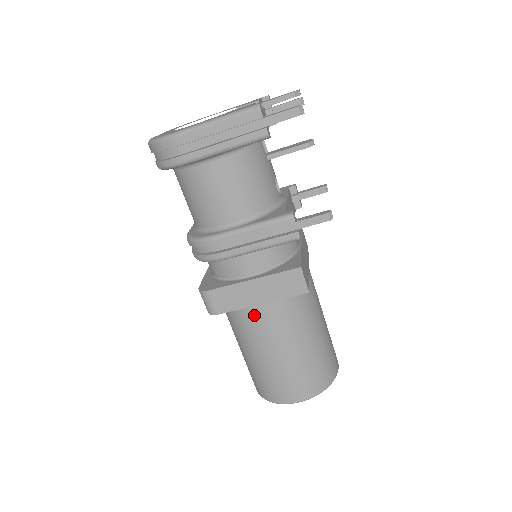
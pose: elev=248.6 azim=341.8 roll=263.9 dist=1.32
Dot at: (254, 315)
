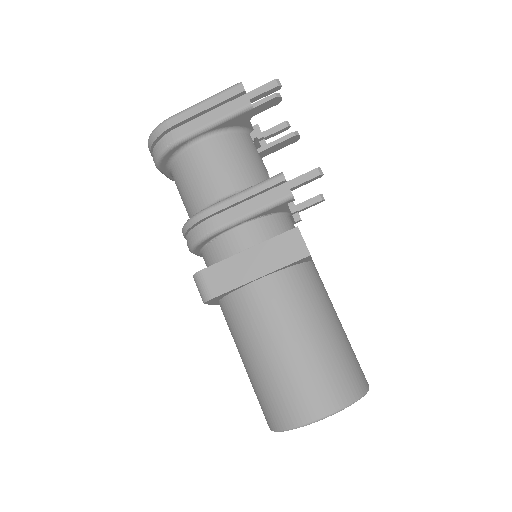
Dot at: (254, 297)
